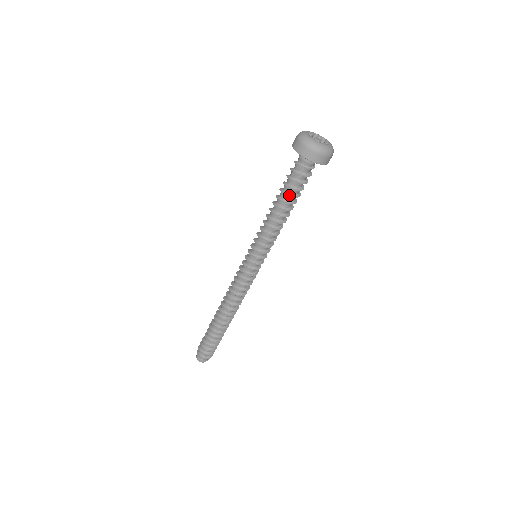
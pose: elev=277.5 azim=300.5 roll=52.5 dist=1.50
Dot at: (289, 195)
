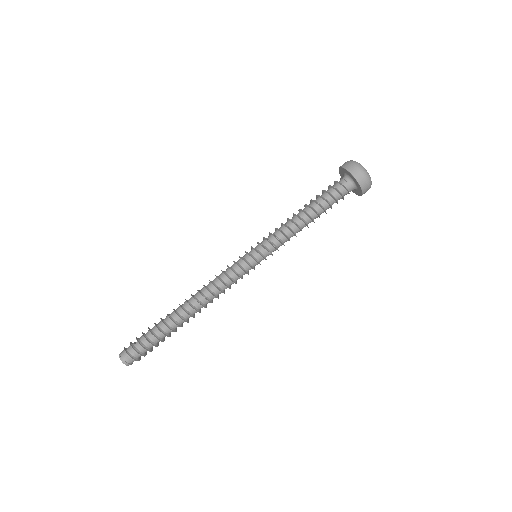
Dot at: (319, 204)
